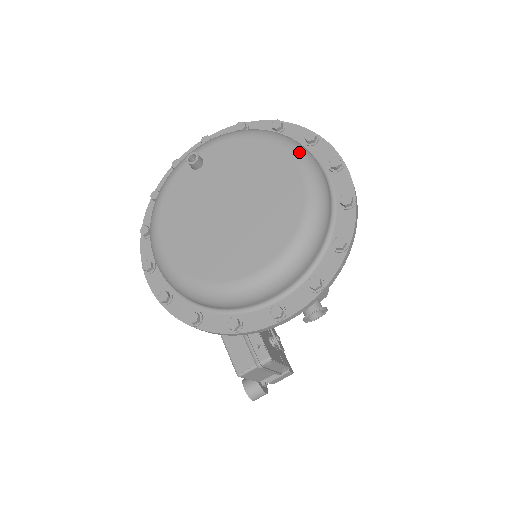
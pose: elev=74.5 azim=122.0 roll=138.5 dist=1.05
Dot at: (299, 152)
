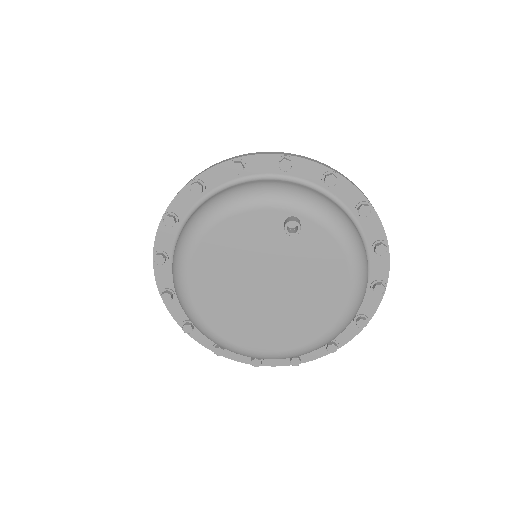
Dot at: (352, 312)
